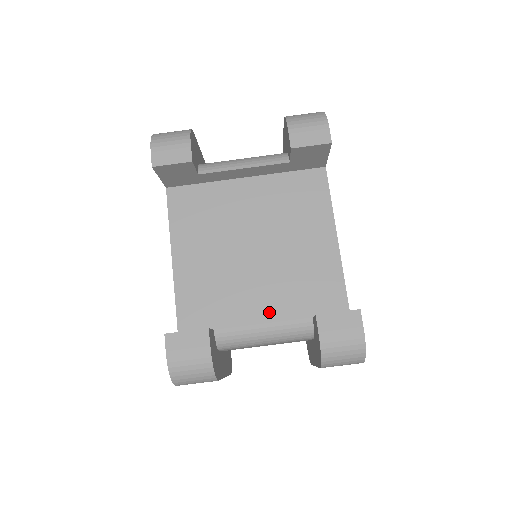
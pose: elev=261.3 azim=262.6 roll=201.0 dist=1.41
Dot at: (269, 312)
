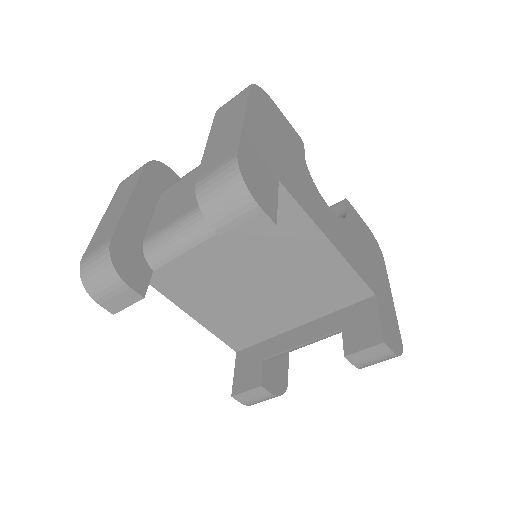
Dot at: (299, 318)
